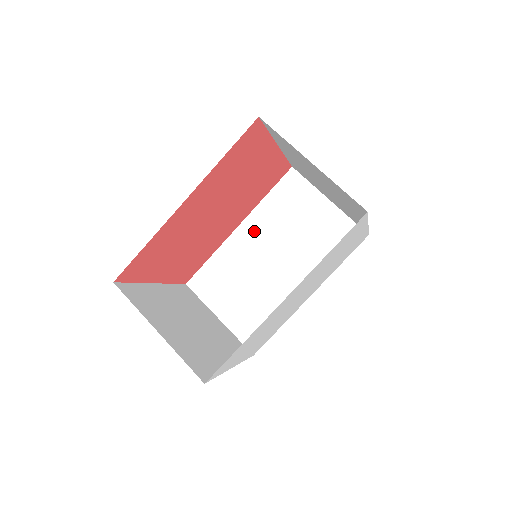
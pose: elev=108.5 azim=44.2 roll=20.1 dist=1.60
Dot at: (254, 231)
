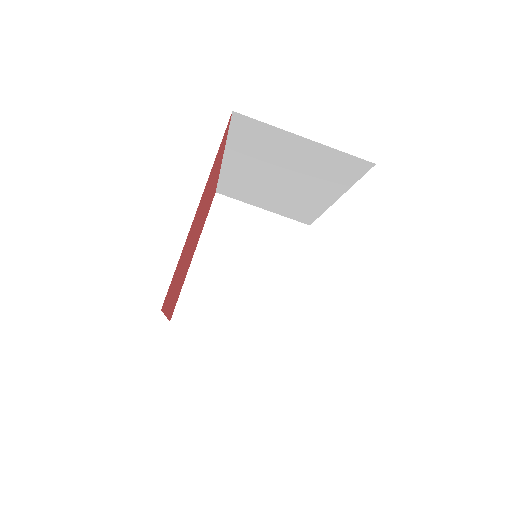
Dot at: (242, 163)
